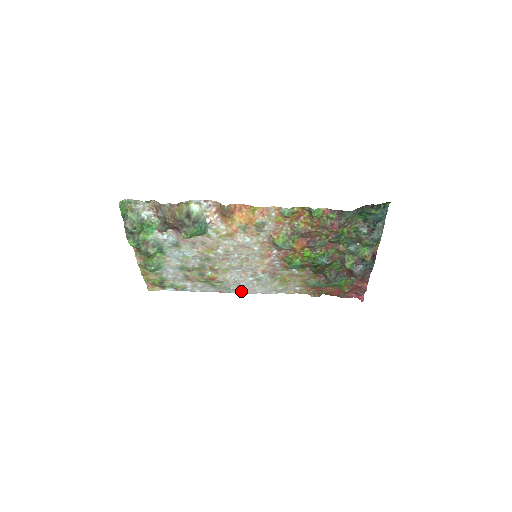
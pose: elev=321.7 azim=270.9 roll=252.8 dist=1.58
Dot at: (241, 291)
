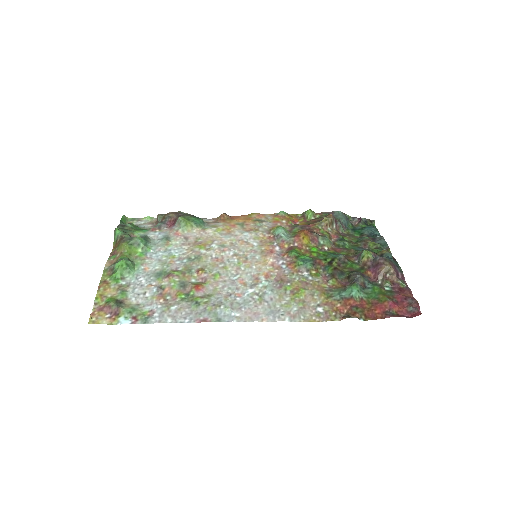
Dot at: (236, 316)
